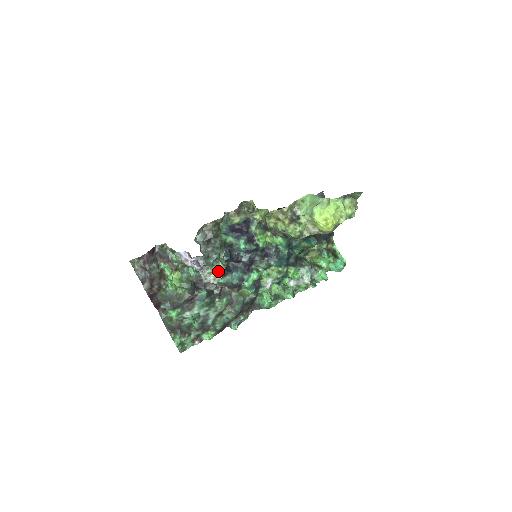
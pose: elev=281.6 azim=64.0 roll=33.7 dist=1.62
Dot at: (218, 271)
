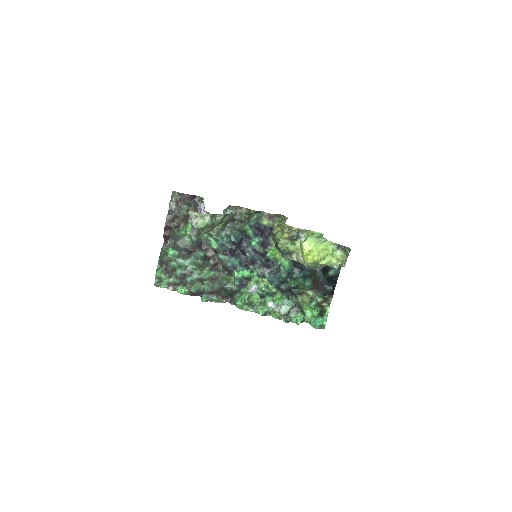
Dot at: (203, 220)
